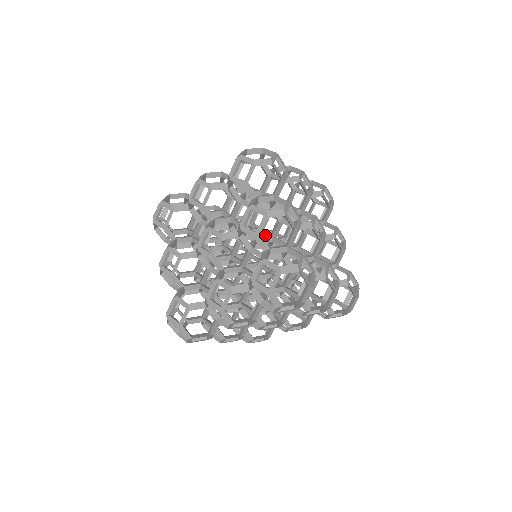
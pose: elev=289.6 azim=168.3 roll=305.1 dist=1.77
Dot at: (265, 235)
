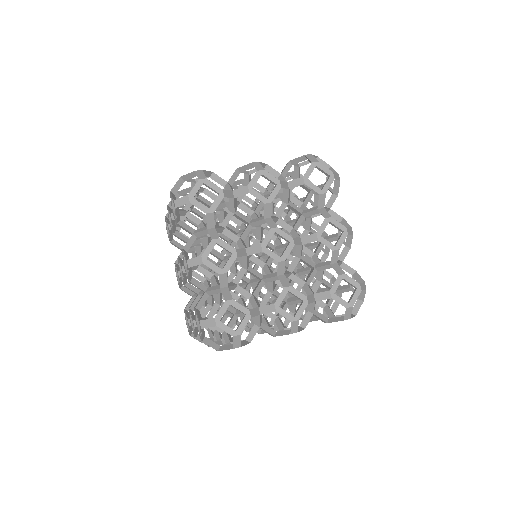
Dot at: occluded
